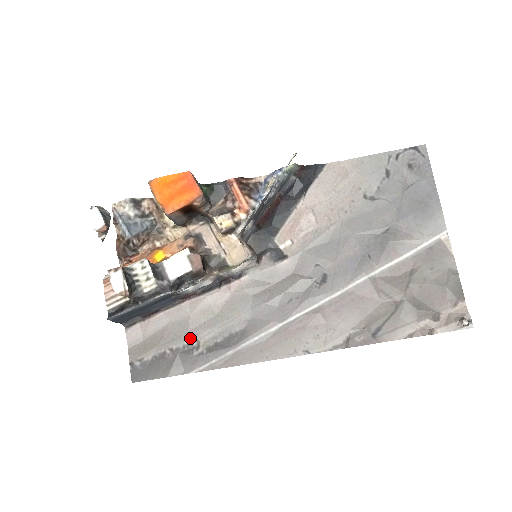
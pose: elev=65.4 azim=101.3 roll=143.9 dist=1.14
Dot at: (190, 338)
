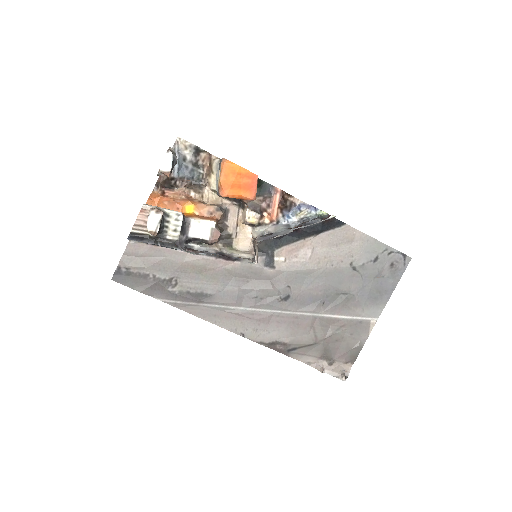
Dot at: (173, 277)
